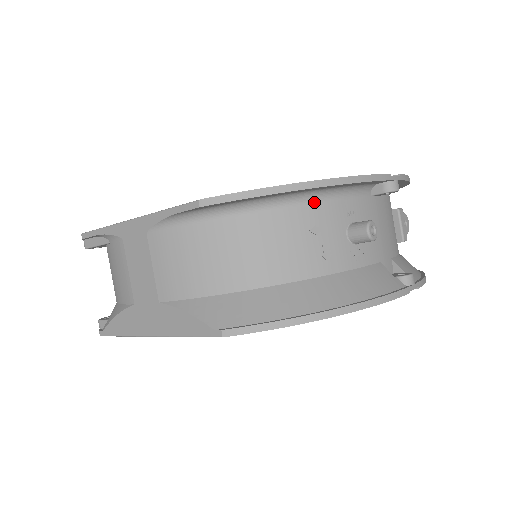
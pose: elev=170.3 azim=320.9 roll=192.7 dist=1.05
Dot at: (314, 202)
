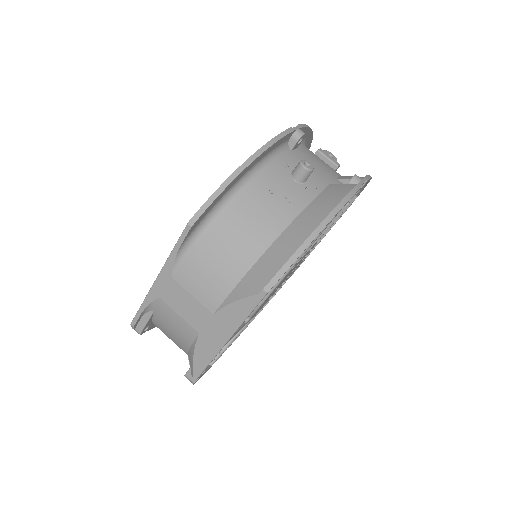
Dot at: (258, 176)
